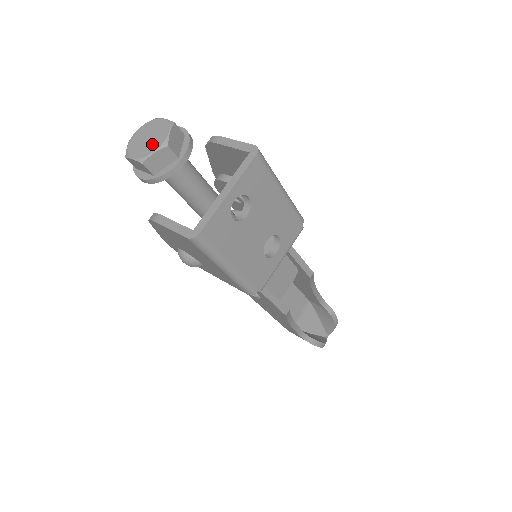
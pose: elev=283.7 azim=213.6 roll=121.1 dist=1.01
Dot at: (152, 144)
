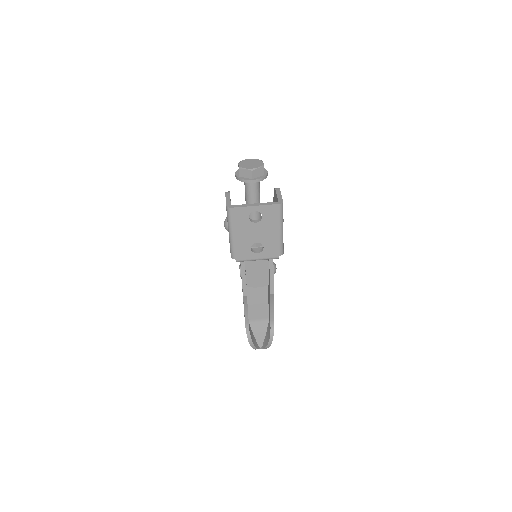
Dot at: (249, 166)
